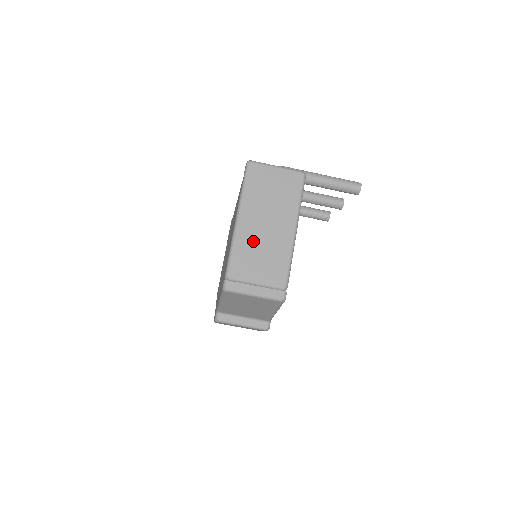
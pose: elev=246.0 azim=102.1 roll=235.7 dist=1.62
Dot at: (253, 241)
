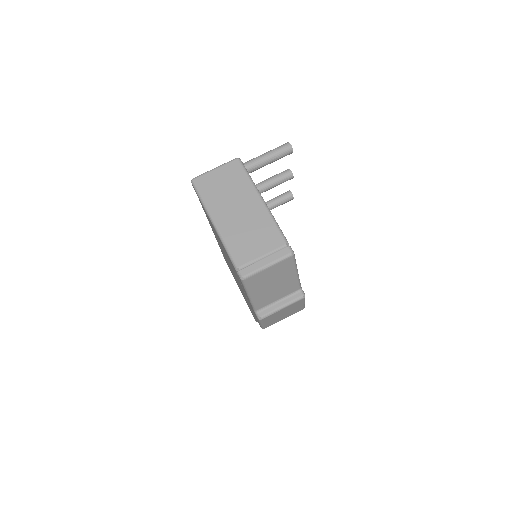
Dot at: (237, 230)
